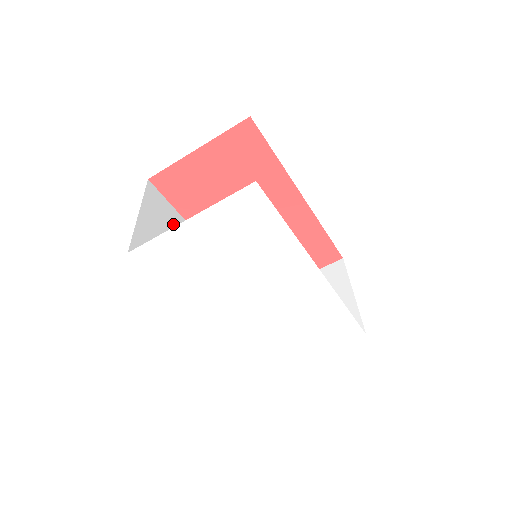
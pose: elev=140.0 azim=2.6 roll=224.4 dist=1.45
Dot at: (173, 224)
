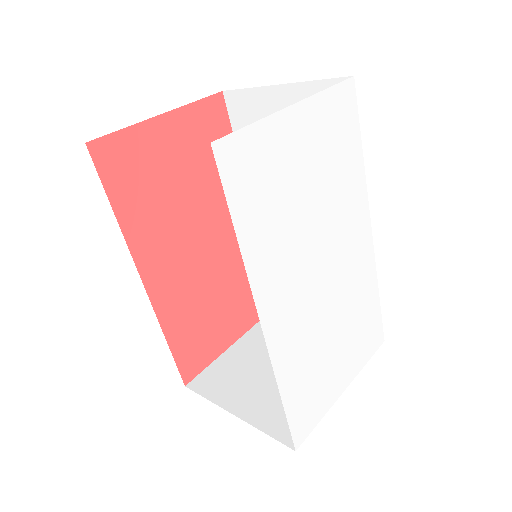
Dot at: occluded
